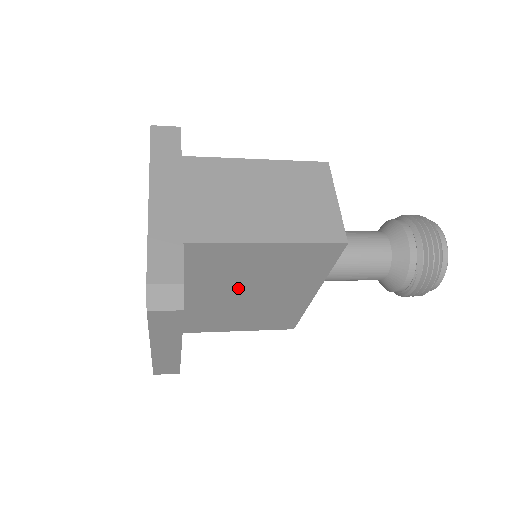
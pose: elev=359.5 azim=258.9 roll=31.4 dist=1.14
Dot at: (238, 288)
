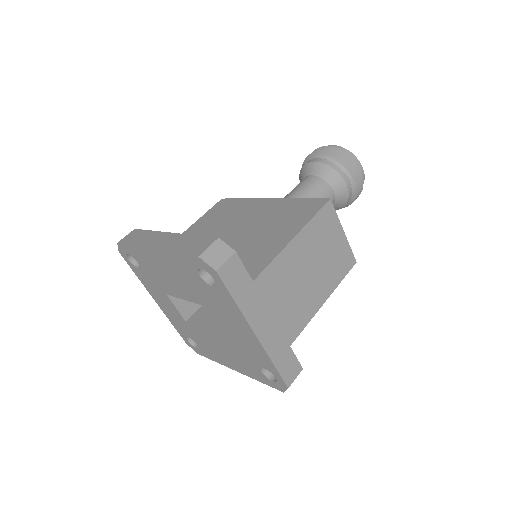
Dot at: occluded
